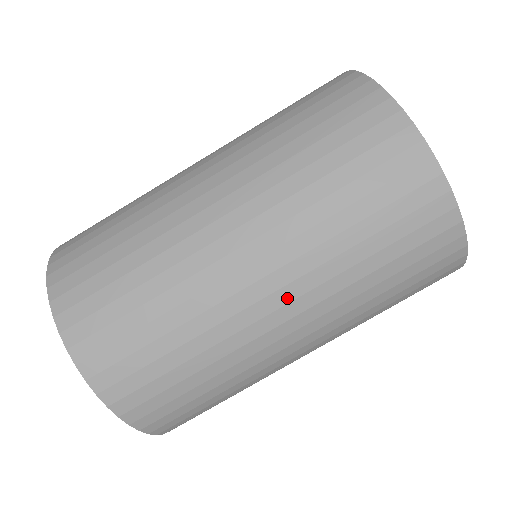
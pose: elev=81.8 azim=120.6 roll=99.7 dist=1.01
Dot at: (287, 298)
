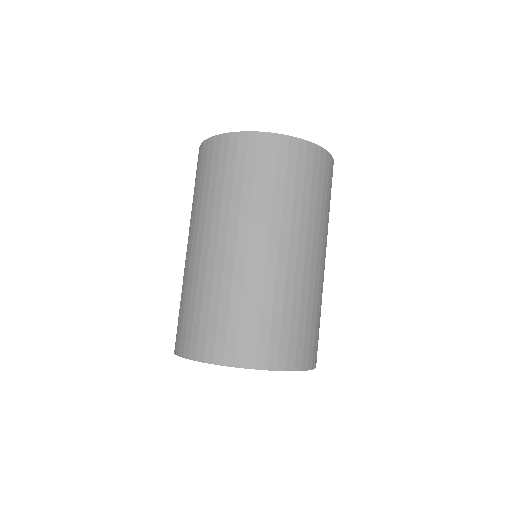
Dot at: (208, 236)
